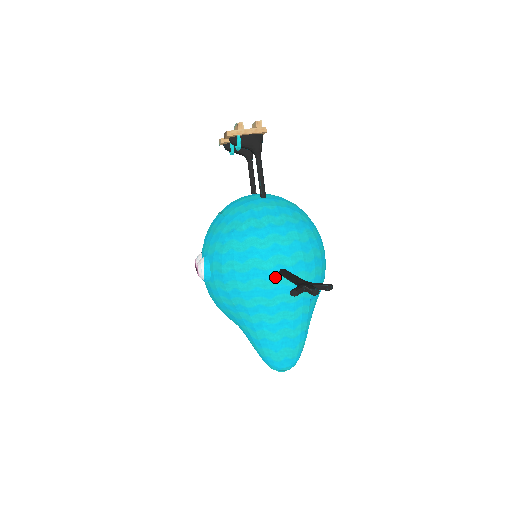
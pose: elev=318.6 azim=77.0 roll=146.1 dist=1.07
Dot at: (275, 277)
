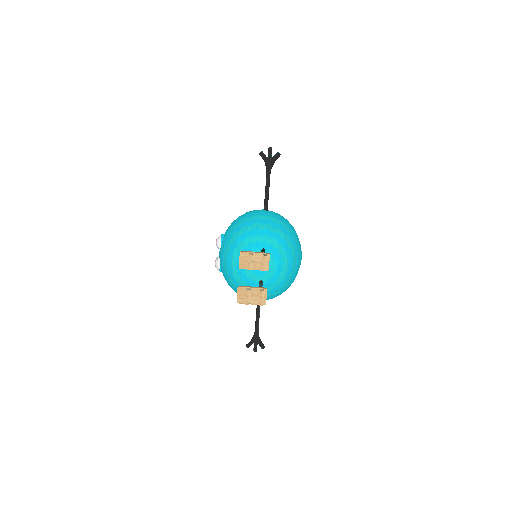
Dot at: occluded
